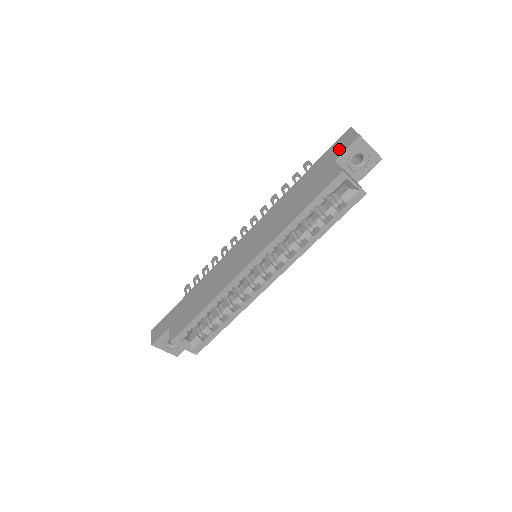
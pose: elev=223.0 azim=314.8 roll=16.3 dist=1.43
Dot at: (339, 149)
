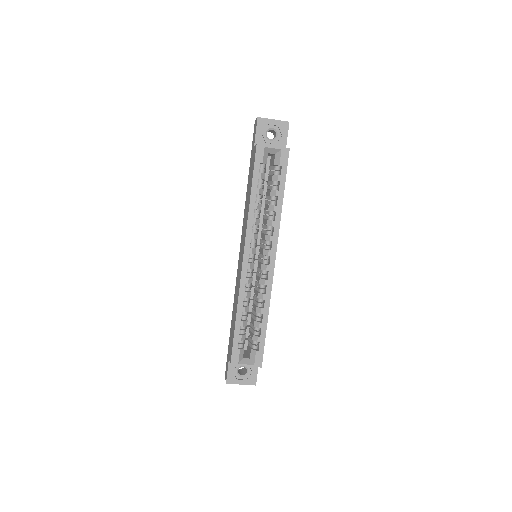
Dot at: (254, 138)
